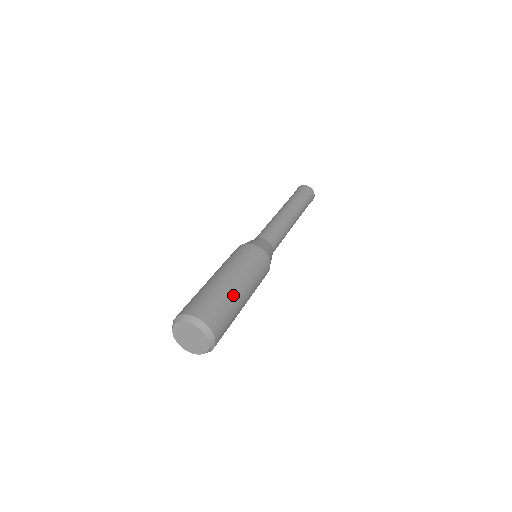
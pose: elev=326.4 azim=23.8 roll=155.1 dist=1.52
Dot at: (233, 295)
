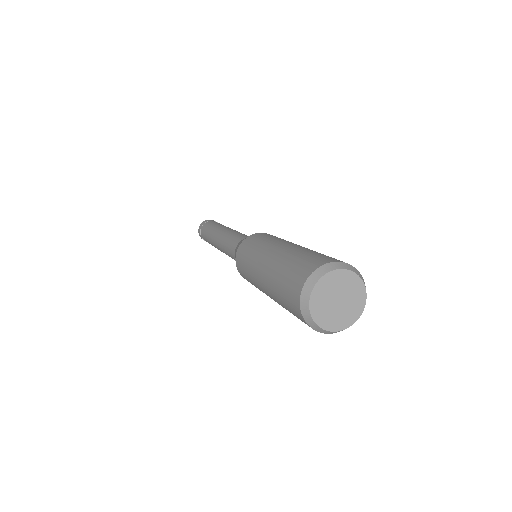
Dot at: occluded
